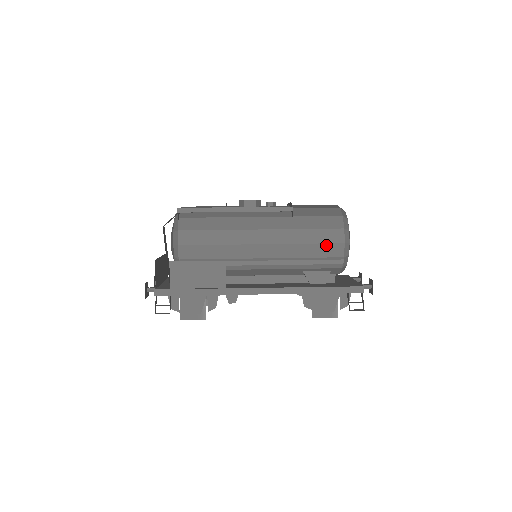
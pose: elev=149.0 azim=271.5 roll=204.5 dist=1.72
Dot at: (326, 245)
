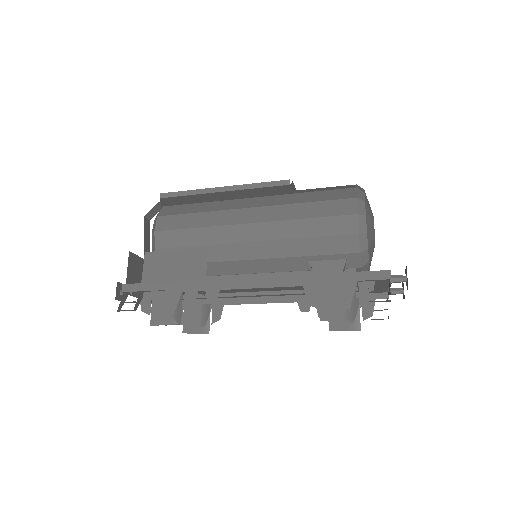
Dot at: (332, 219)
